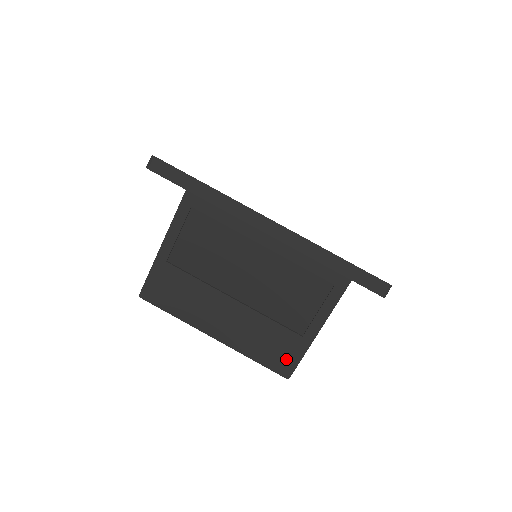
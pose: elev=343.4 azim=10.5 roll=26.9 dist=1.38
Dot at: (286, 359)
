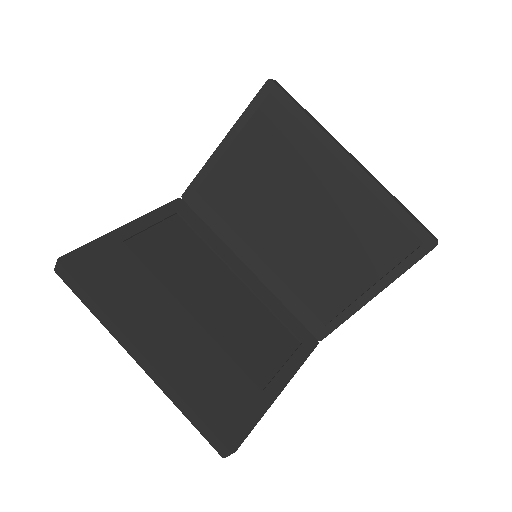
Dot at: (236, 418)
